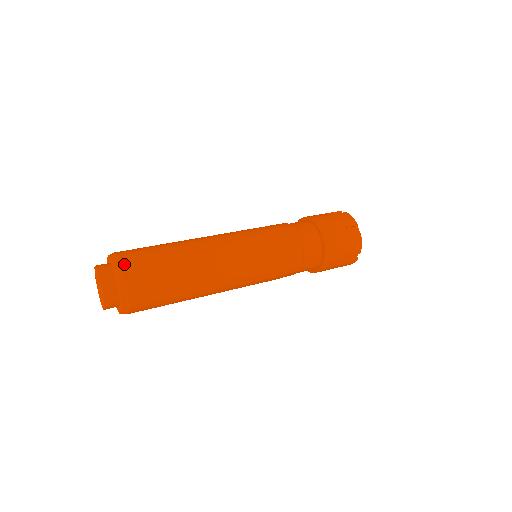
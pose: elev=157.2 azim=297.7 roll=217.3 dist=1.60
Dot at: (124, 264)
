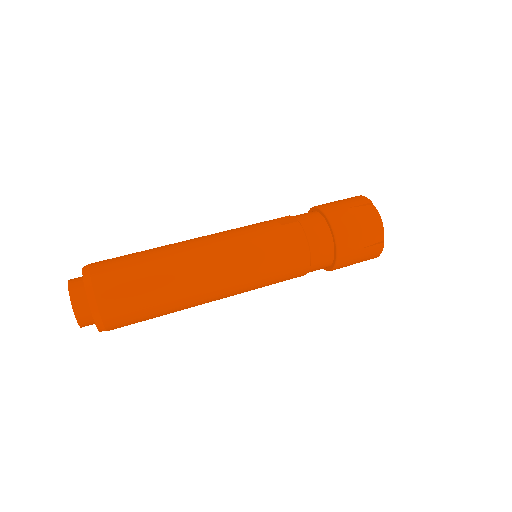
Dot at: (99, 300)
